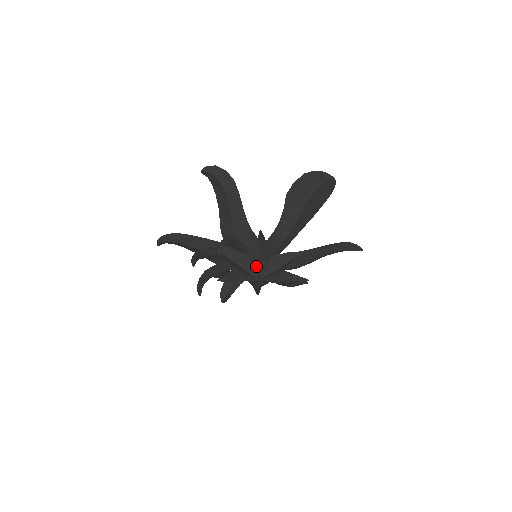
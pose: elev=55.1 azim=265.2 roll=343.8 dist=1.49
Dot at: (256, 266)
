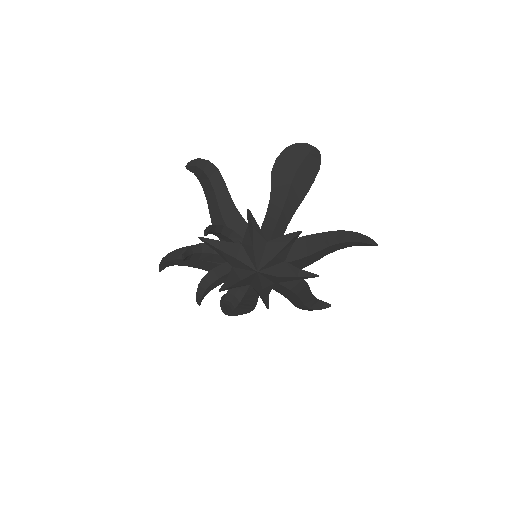
Dot at: (251, 254)
